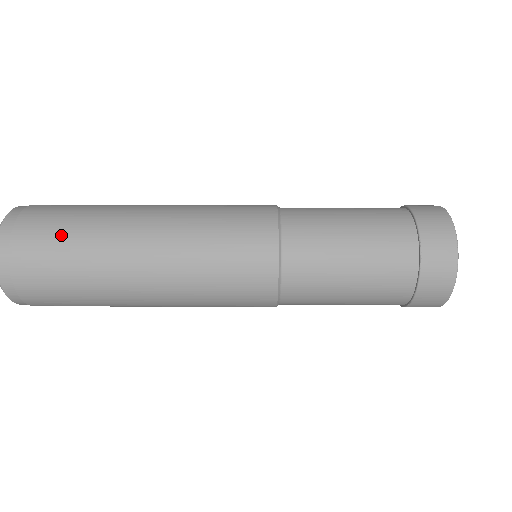
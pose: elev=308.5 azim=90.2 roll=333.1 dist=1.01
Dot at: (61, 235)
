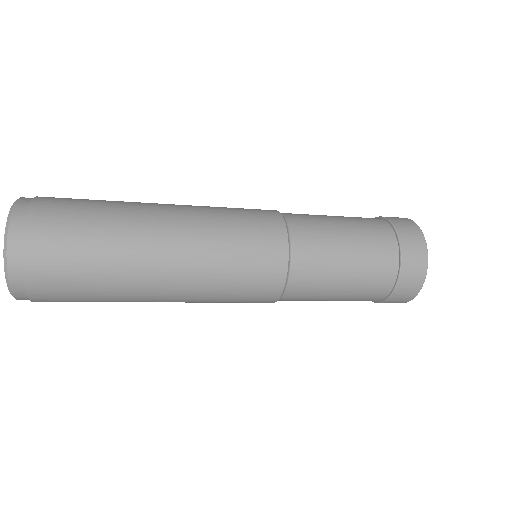
Dot at: (87, 199)
